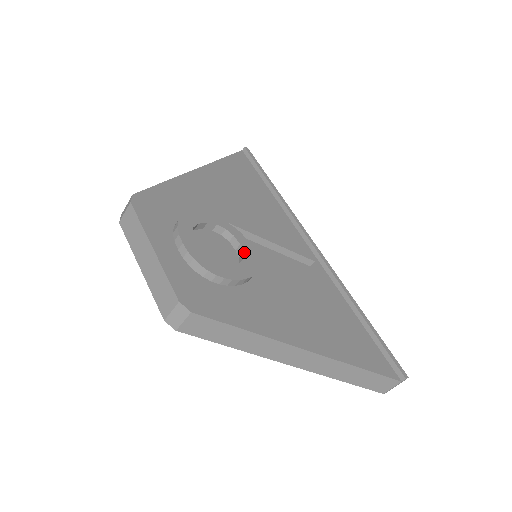
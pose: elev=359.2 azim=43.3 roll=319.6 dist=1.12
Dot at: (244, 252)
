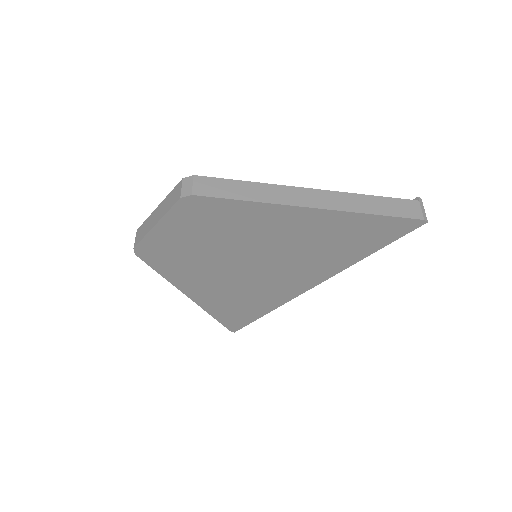
Dot at: occluded
